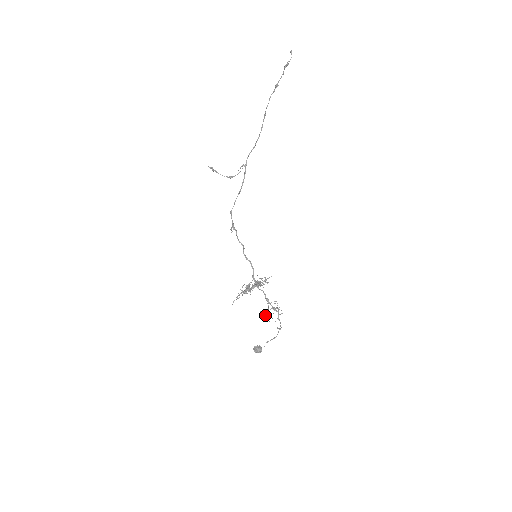
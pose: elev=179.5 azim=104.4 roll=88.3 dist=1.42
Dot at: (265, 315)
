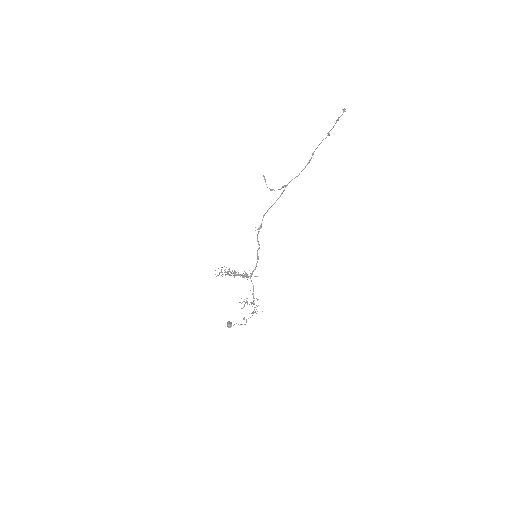
Dot at: (239, 302)
